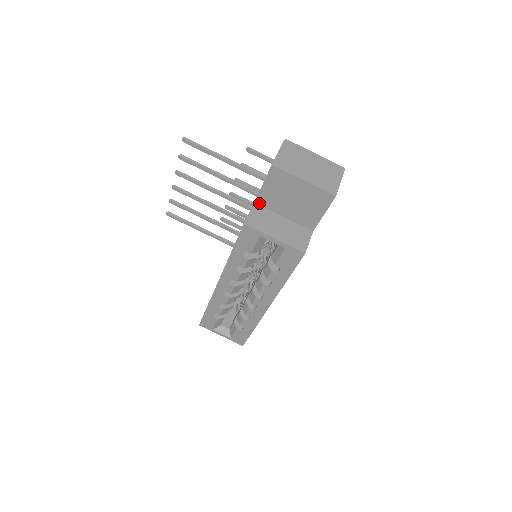
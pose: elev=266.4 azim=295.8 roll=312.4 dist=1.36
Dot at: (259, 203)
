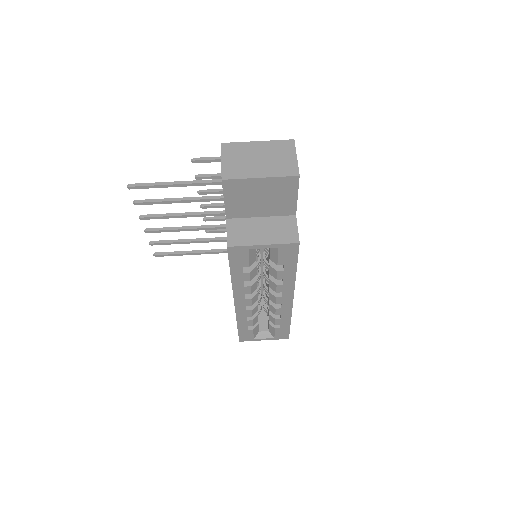
Dot at: (231, 217)
